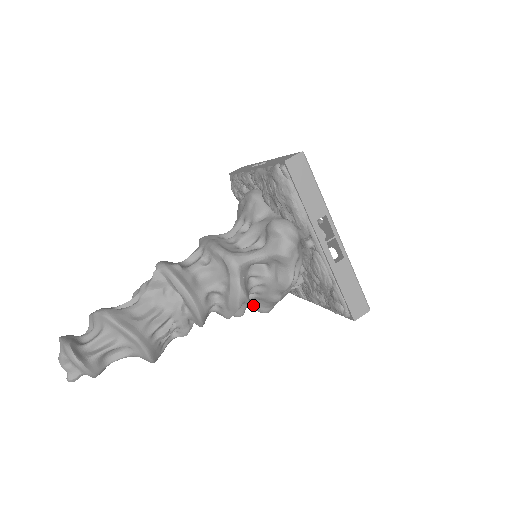
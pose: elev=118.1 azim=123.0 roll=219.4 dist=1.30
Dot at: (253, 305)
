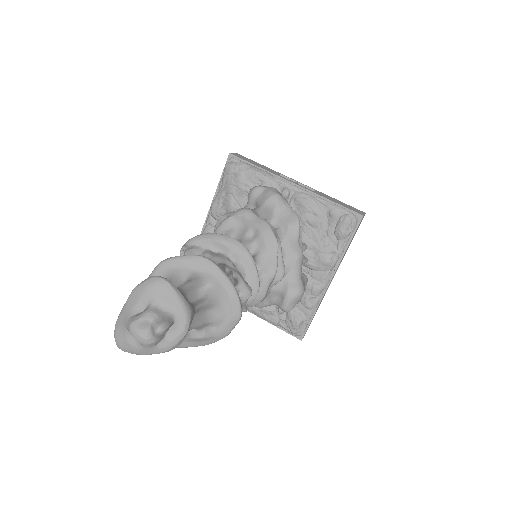
Dot at: (286, 292)
